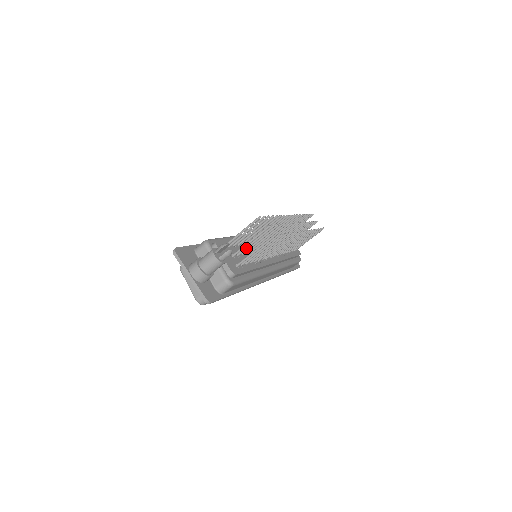
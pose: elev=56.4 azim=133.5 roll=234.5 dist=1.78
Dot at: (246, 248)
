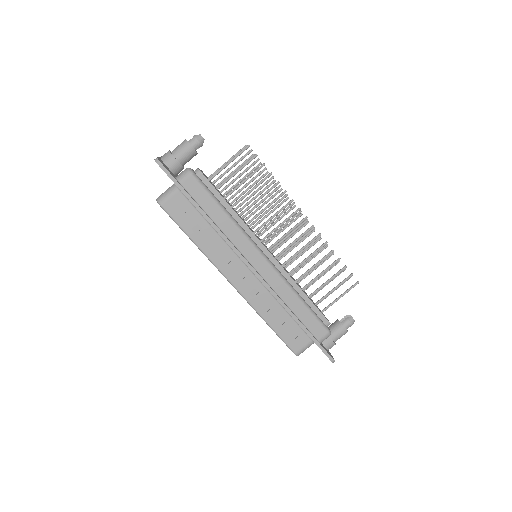
Dot at: (229, 183)
